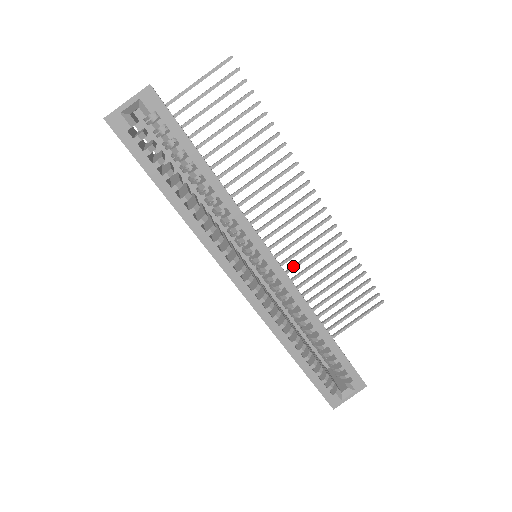
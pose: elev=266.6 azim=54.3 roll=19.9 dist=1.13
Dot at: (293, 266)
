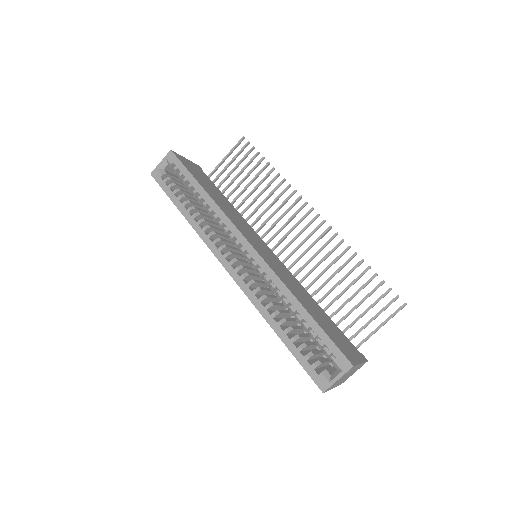
Dot at: (306, 274)
